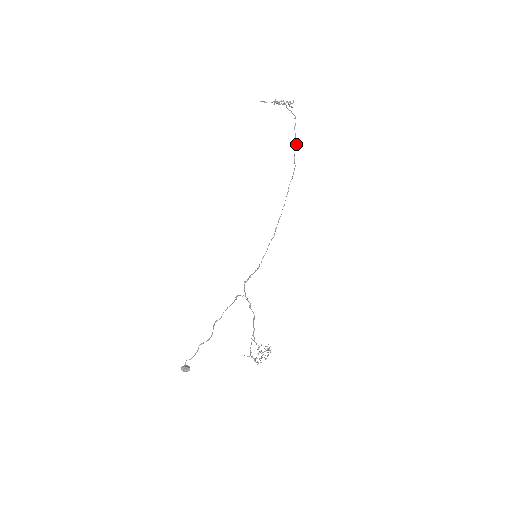
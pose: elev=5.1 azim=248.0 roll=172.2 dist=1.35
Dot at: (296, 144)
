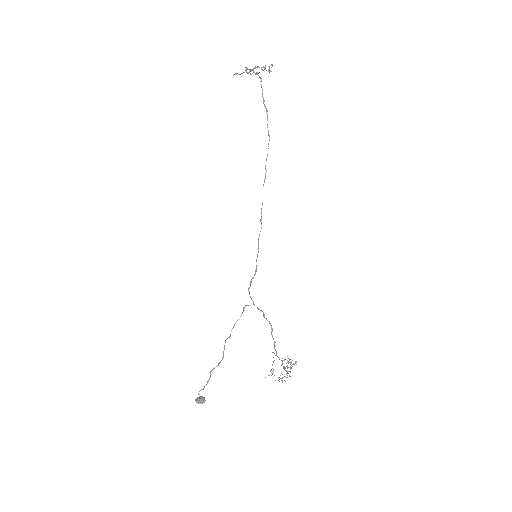
Dot at: (266, 112)
